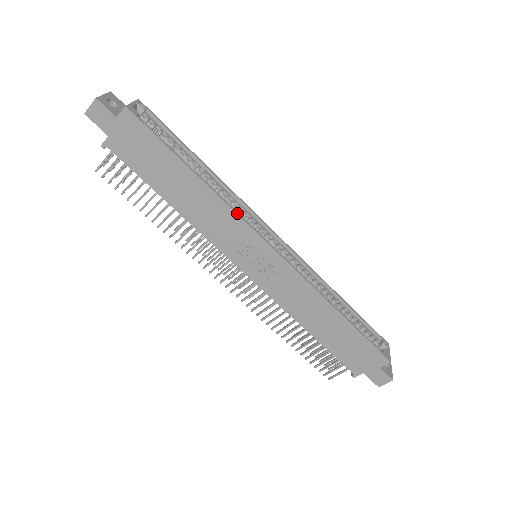
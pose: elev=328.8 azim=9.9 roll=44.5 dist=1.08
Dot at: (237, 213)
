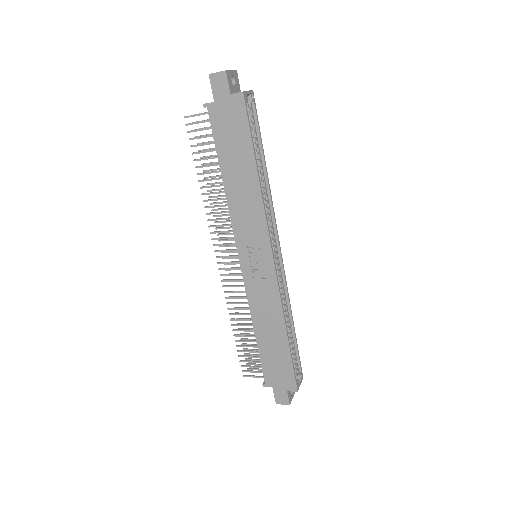
Dot at: occluded
